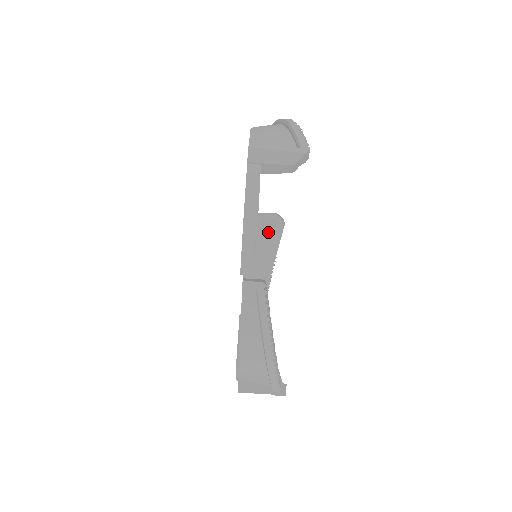
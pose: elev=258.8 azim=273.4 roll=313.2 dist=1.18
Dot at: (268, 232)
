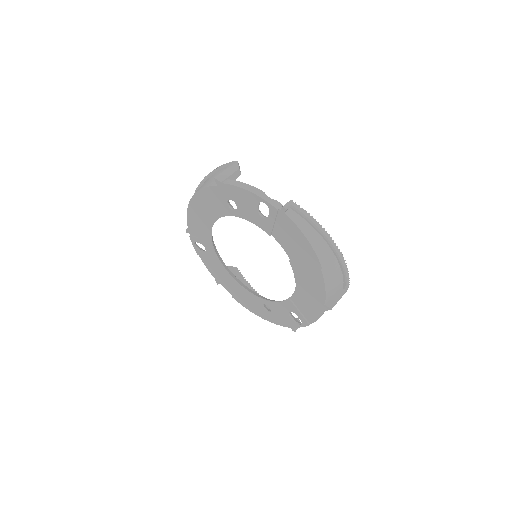
Dot at: occluded
